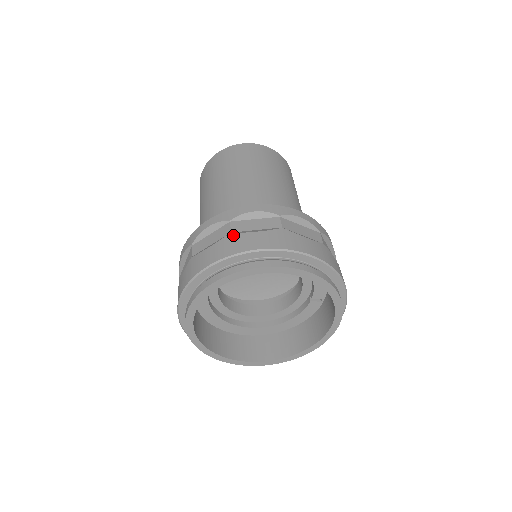
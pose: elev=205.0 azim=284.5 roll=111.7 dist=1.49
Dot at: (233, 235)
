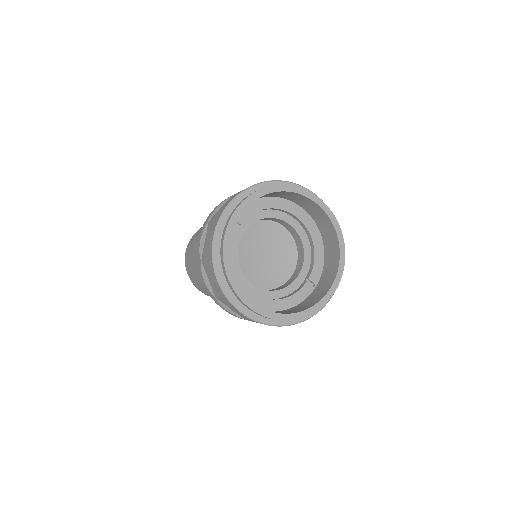
Dot at: occluded
